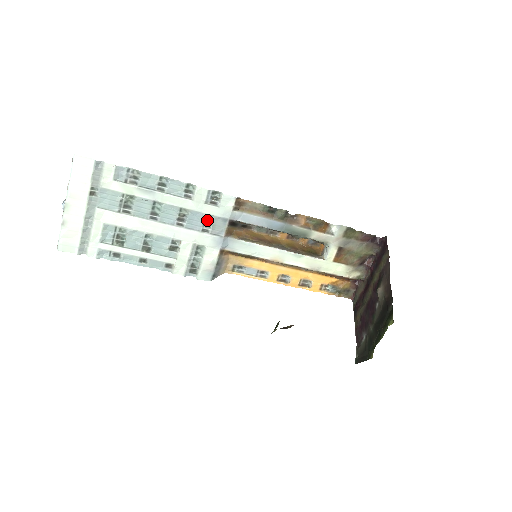
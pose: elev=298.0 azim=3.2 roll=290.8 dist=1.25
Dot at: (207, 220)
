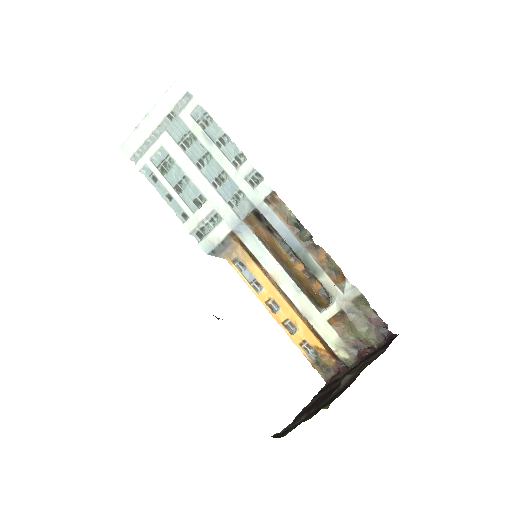
Dot at: (238, 196)
